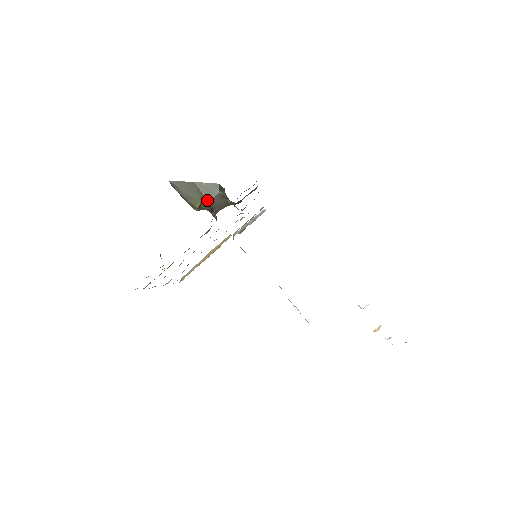
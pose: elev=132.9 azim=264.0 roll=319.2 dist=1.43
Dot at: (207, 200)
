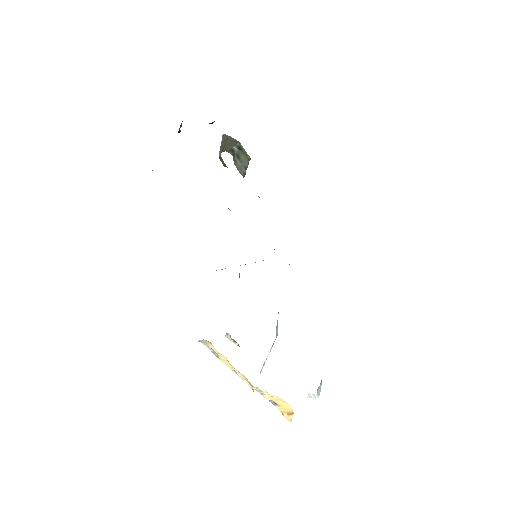
Dot at: (223, 150)
